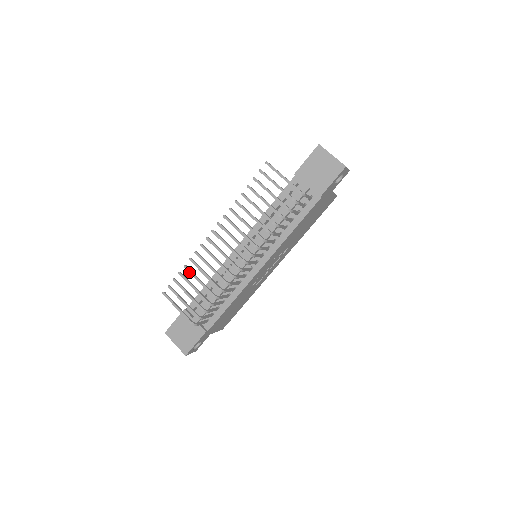
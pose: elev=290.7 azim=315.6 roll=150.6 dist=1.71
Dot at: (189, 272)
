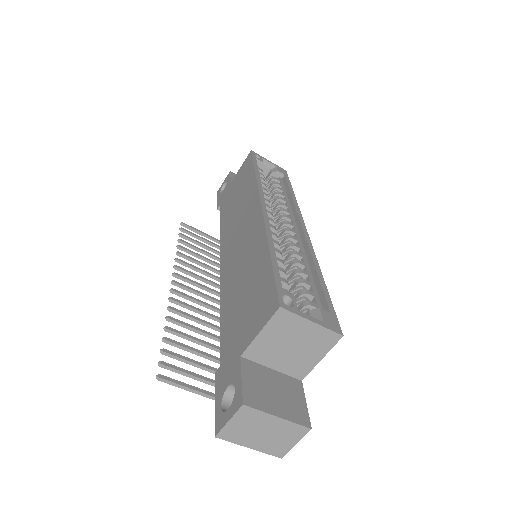
Dot at: (187, 252)
